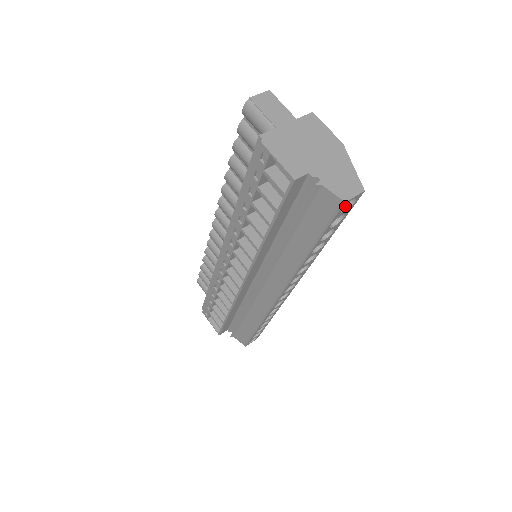
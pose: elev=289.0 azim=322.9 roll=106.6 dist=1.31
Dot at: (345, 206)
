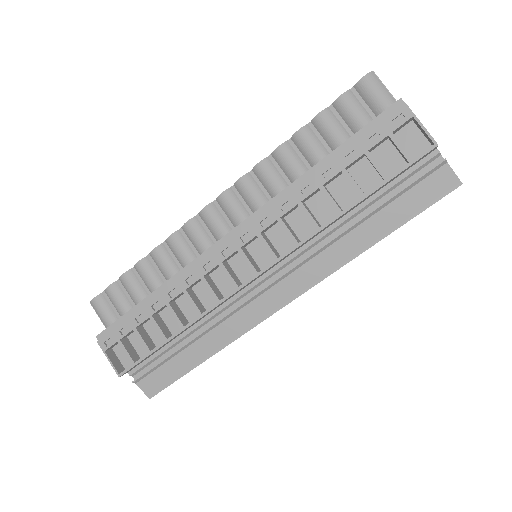
Dot at: occluded
